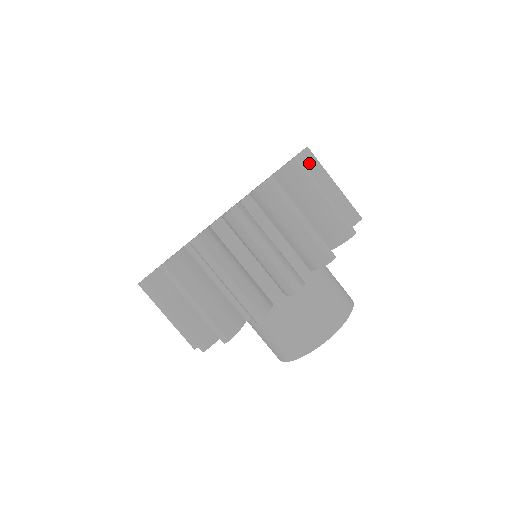
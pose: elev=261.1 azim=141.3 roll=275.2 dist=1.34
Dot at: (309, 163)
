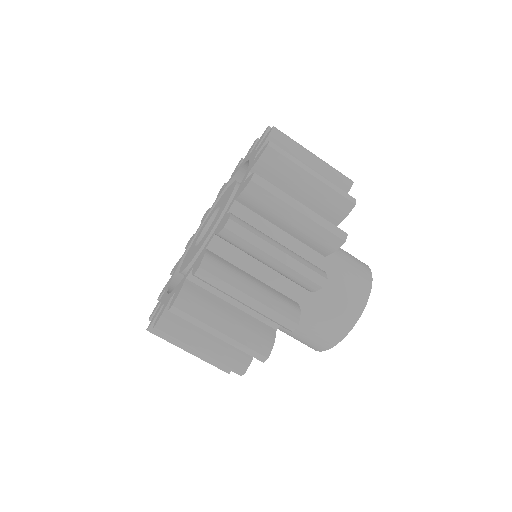
Dot at: (276, 162)
